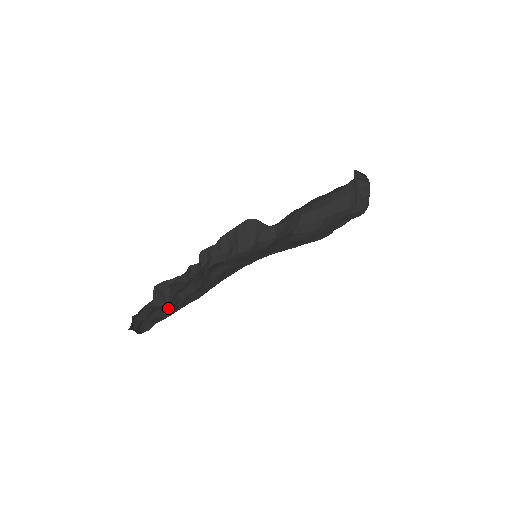
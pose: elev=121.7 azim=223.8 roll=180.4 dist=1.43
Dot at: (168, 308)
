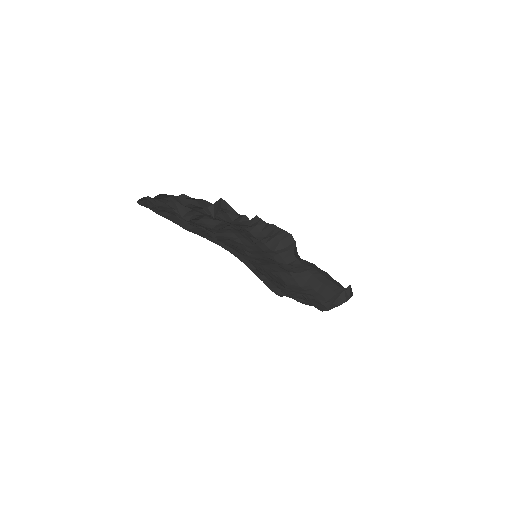
Dot at: (192, 216)
